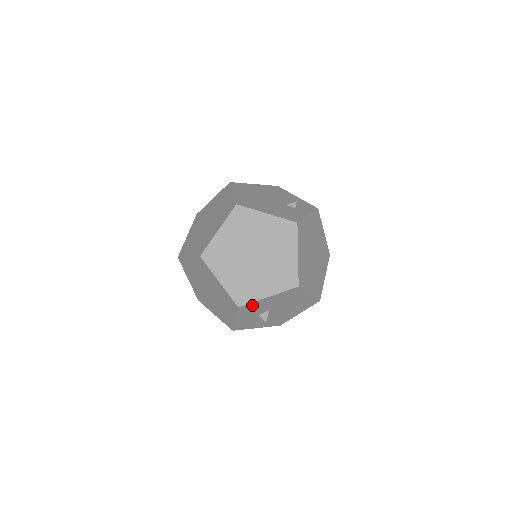
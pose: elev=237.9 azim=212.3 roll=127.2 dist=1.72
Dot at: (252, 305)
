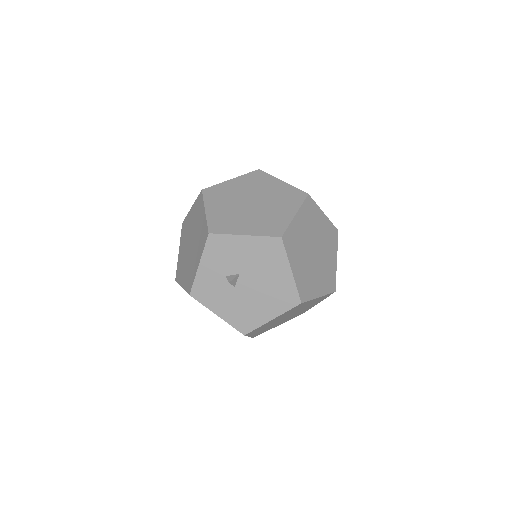
Dot at: (224, 242)
